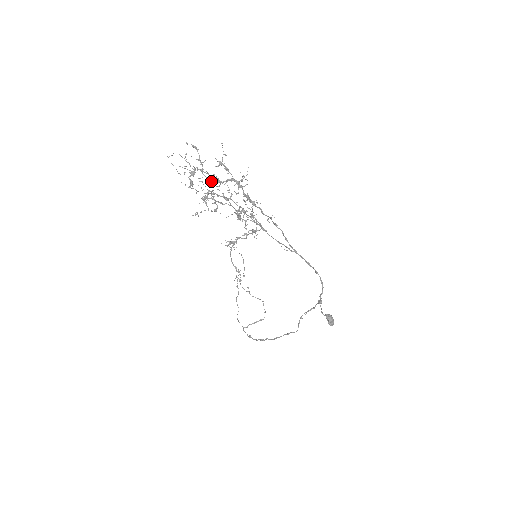
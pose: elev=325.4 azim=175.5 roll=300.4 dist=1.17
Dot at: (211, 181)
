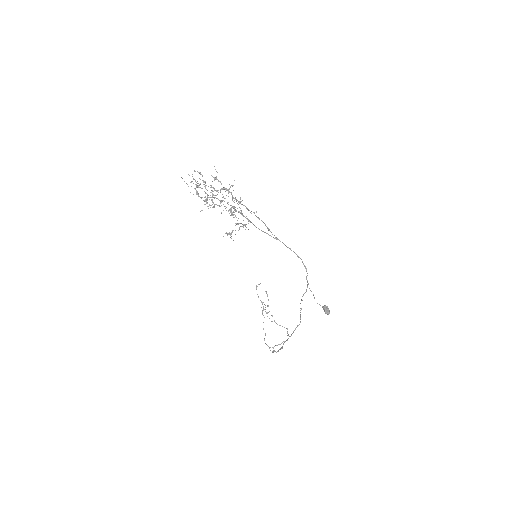
Dot at: (212, 193)
